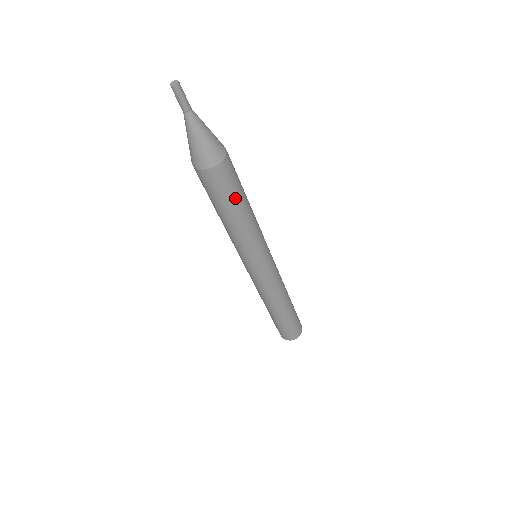
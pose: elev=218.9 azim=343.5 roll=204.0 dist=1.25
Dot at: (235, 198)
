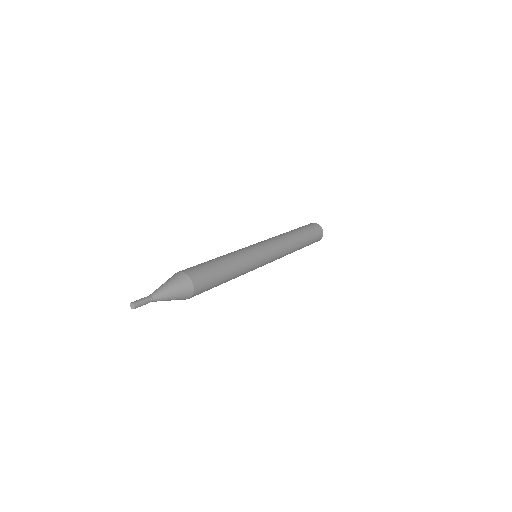
Dot at: (217, 283)
